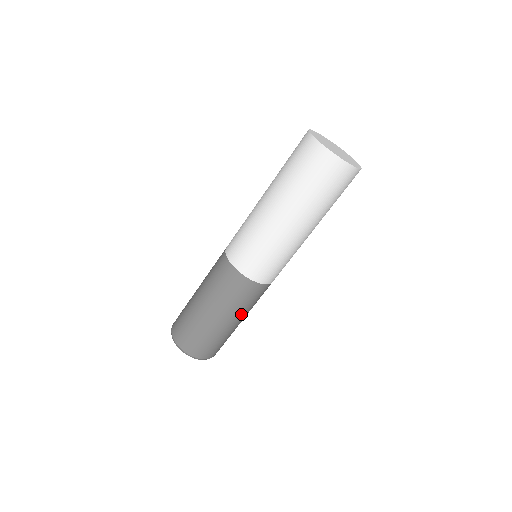
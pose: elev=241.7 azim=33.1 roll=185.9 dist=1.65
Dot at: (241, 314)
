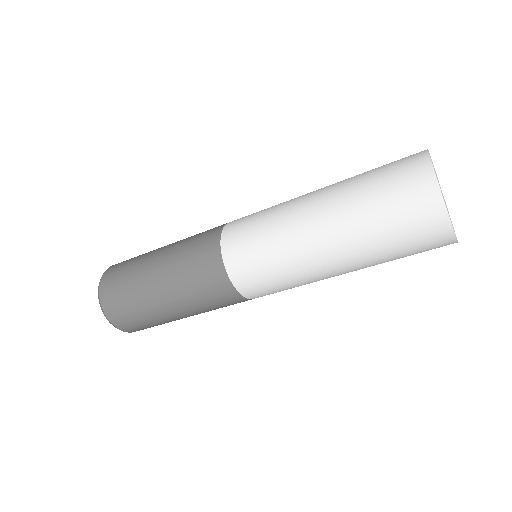
Dot at: (190, 308)
